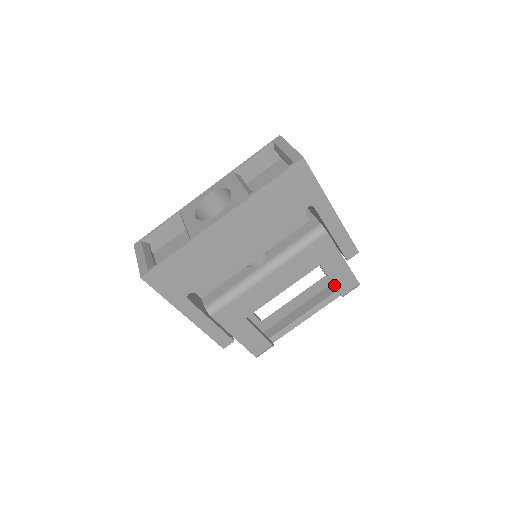
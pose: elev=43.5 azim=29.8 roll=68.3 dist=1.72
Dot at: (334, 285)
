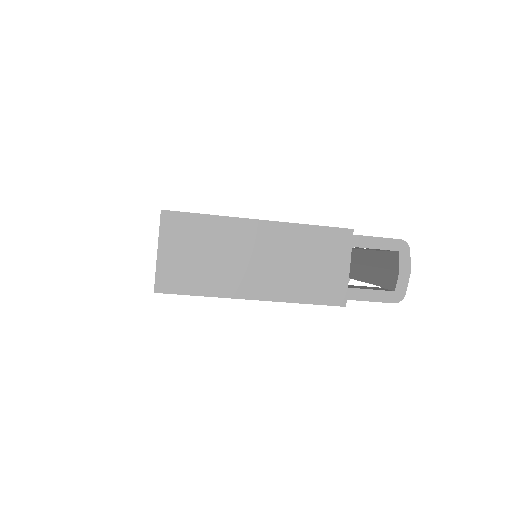
Dot at: occluded
